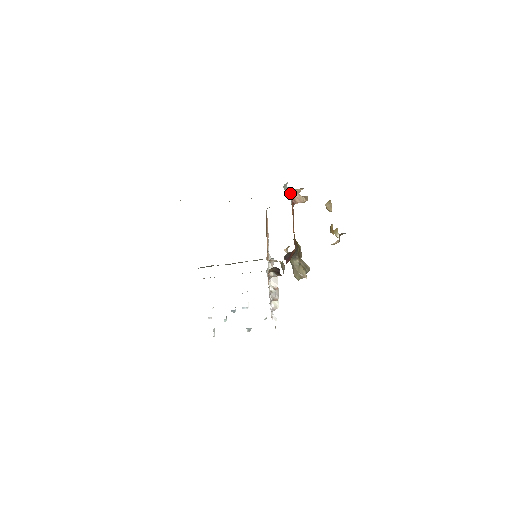
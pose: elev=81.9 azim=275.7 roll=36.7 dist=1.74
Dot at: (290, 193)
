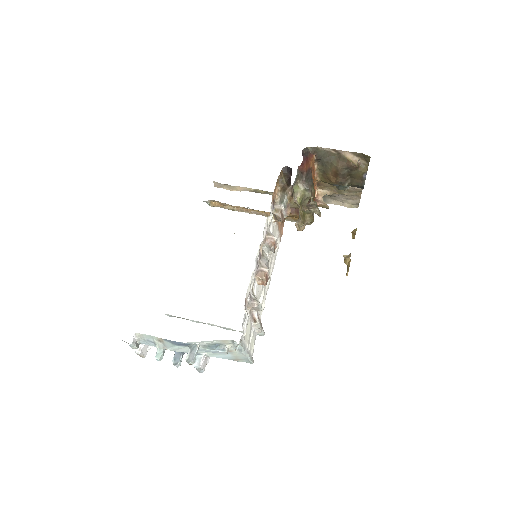
Dot at: occluded
